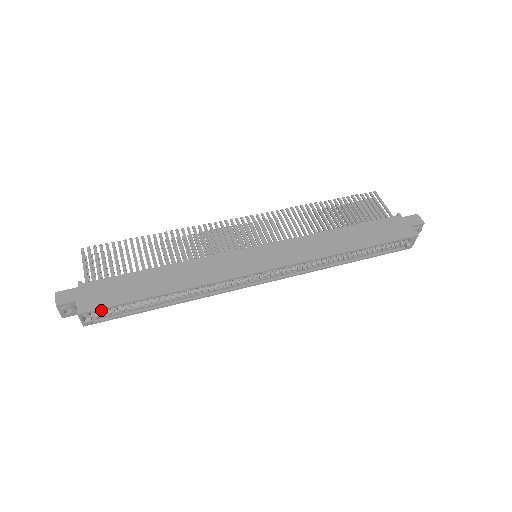
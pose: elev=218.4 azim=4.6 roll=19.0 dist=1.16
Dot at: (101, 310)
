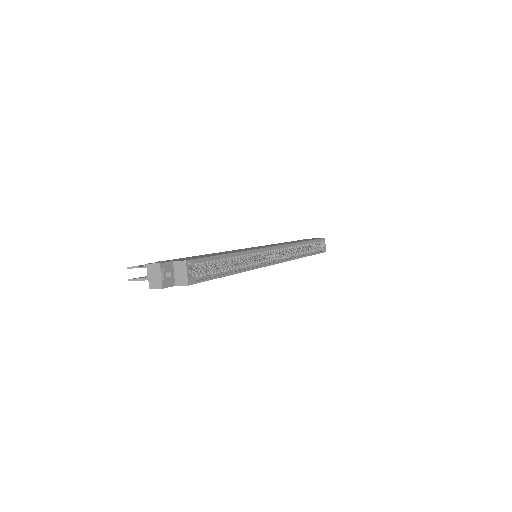
Dot at: (197, 265)
